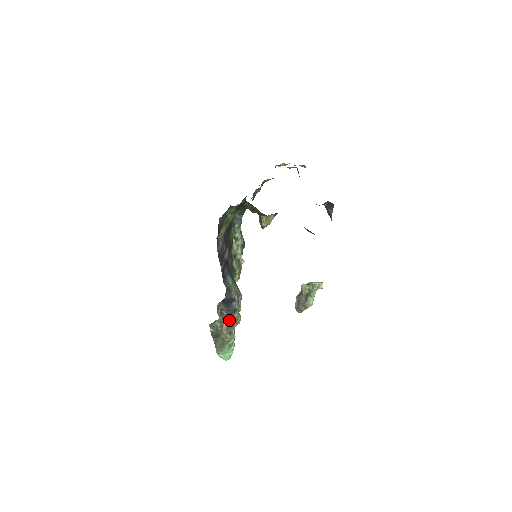
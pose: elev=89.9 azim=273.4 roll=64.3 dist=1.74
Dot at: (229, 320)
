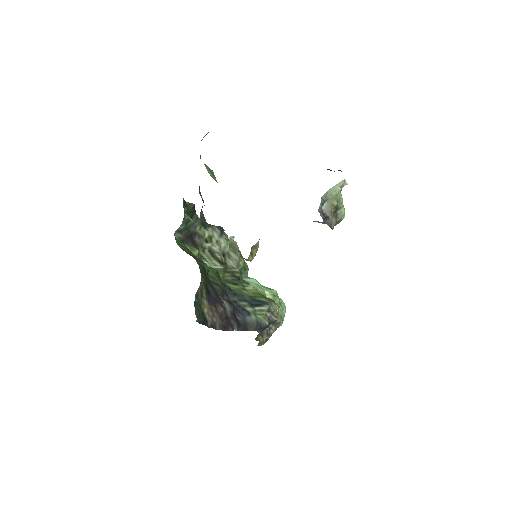
Dot at: (273, 325)
